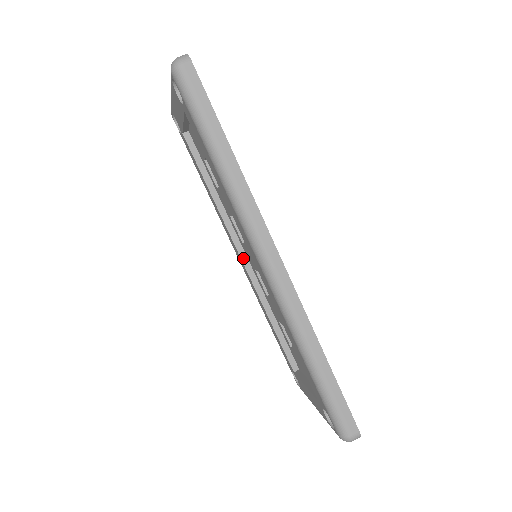
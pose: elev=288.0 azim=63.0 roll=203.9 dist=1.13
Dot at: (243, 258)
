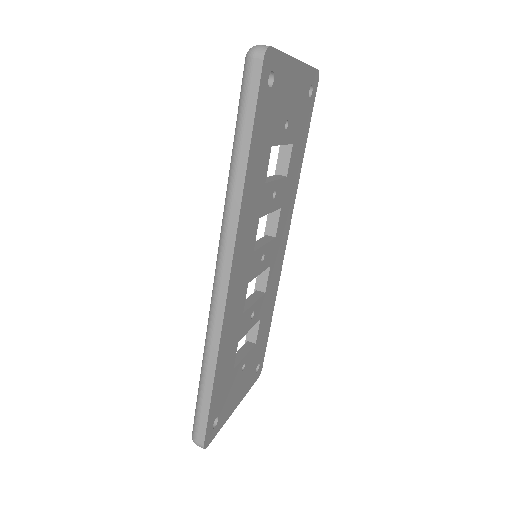
Dot at: occluded
